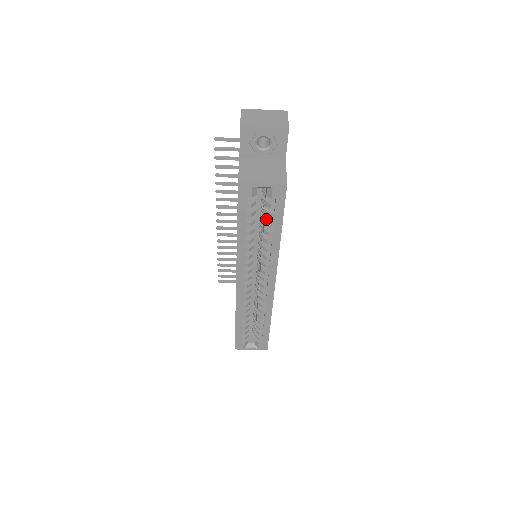
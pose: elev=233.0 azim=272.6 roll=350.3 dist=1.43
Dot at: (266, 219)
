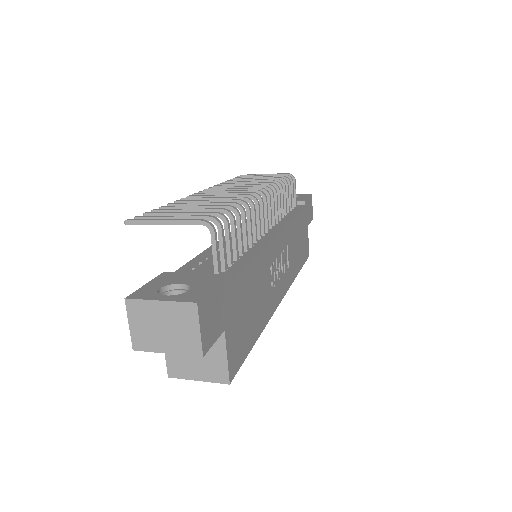
Dot at: occluded
